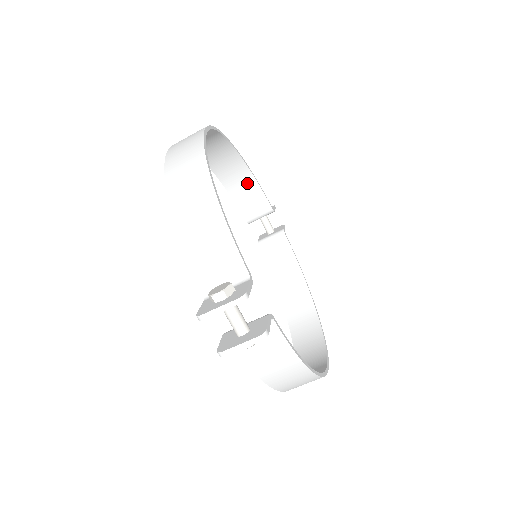
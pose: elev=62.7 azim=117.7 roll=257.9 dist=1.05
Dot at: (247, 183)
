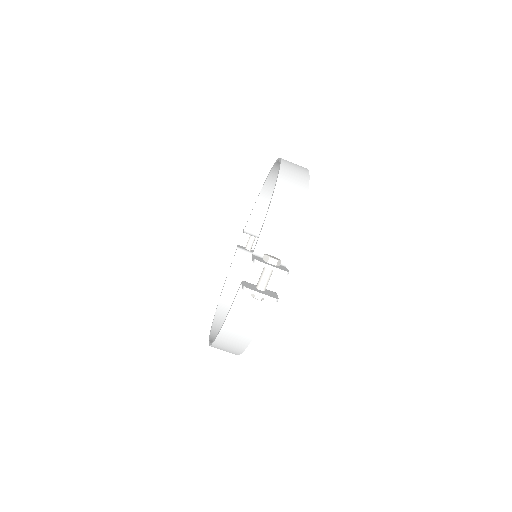
Dot at: occluded
